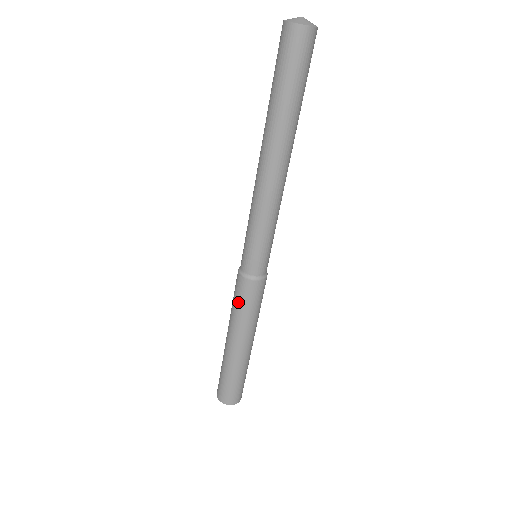
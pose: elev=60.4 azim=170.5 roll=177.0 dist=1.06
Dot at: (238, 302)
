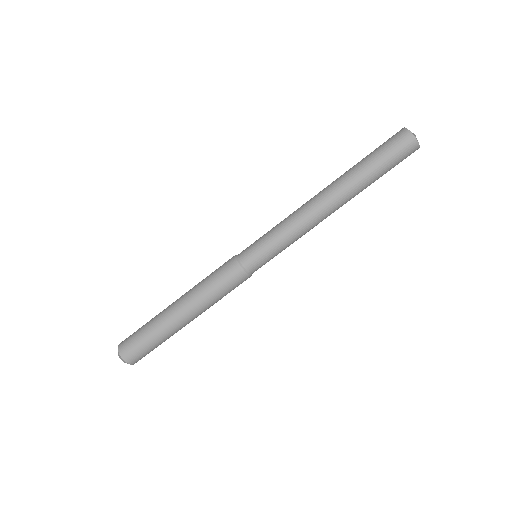
Dot at: (218, 283)
